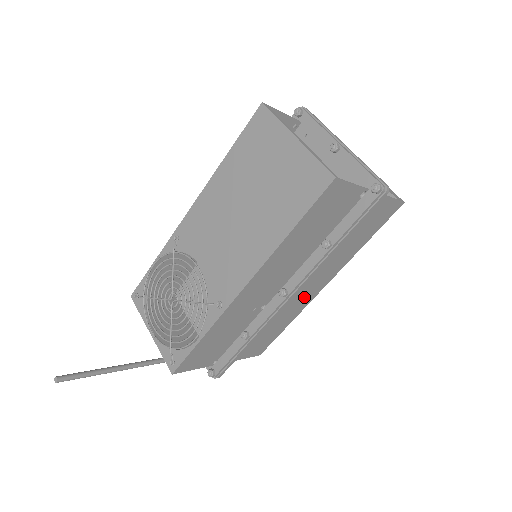
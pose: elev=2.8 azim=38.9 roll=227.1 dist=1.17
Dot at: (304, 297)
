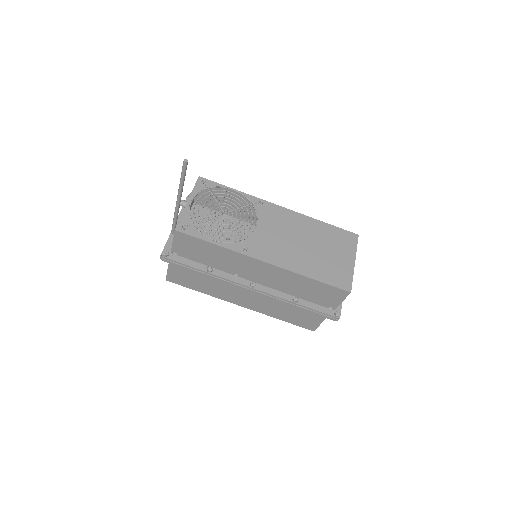
Dot at: (234, 296)
